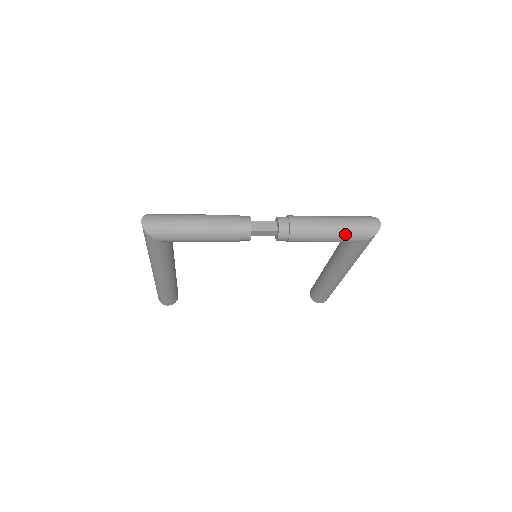
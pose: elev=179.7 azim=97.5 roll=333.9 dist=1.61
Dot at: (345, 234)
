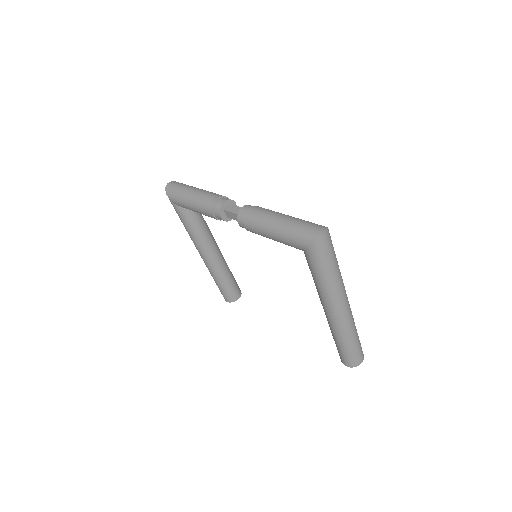
Dot at: (286, 233)
